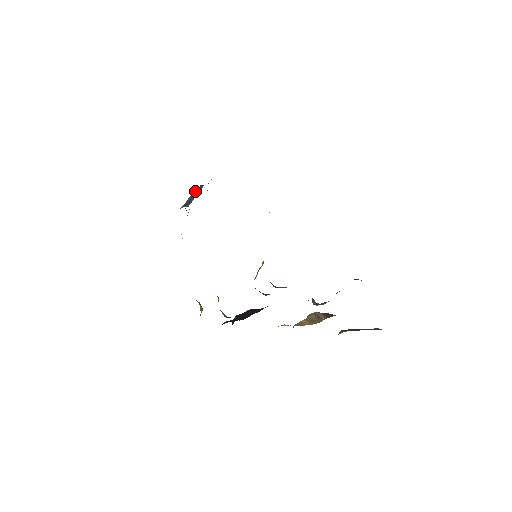
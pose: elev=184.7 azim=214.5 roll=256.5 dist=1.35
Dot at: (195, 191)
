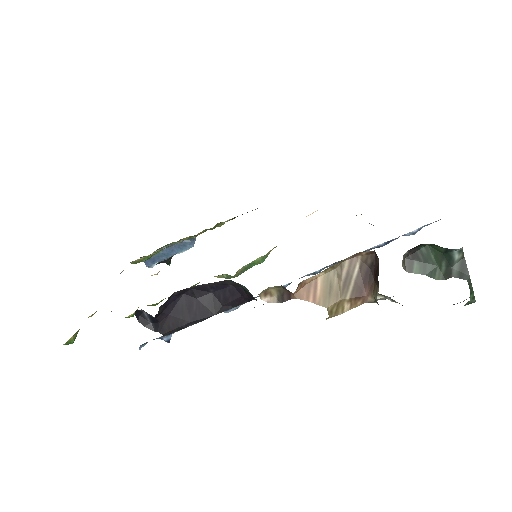
Dot at: (180, 245)
